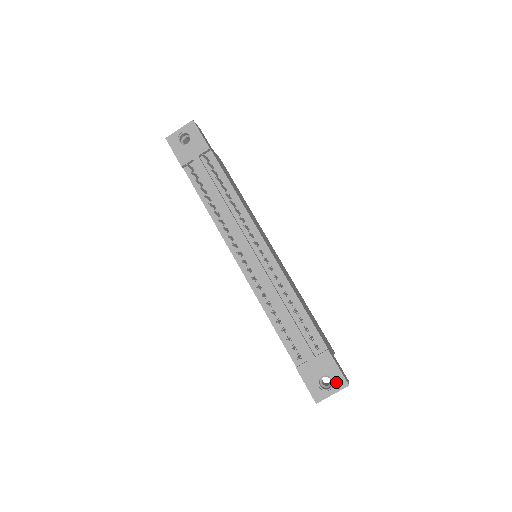
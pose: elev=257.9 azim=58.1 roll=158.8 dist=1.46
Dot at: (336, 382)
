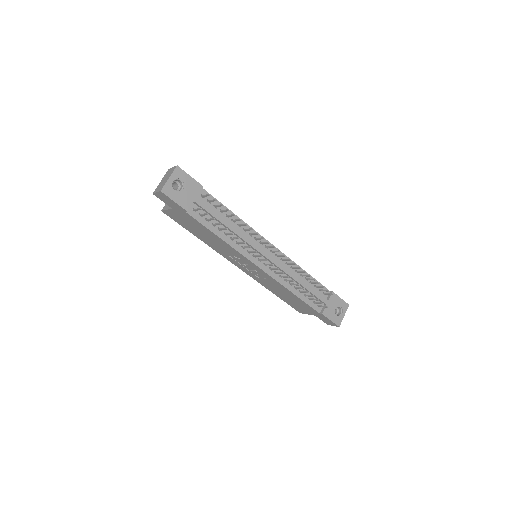
Dot at: (343, 307)
